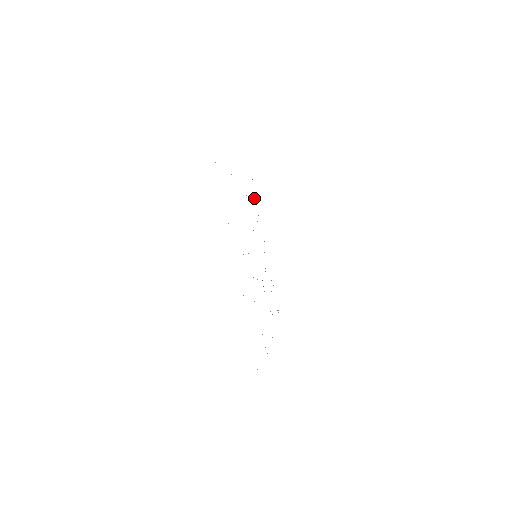
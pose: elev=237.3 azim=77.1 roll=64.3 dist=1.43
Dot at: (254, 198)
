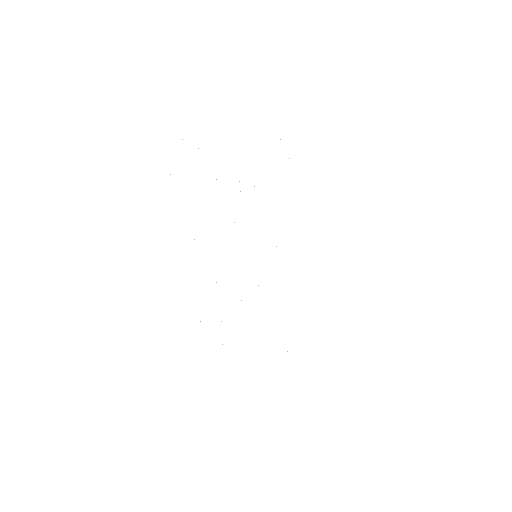
Dot at: occluded
